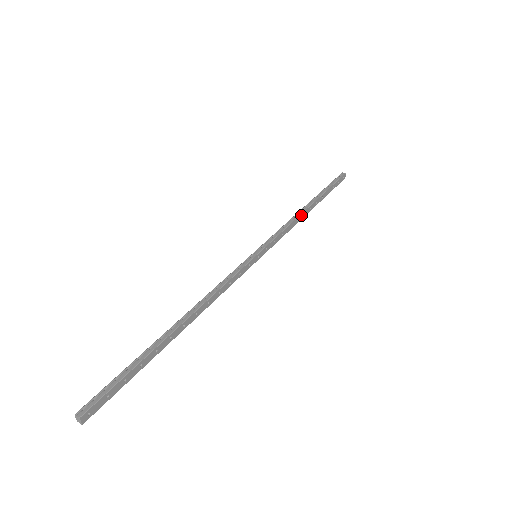
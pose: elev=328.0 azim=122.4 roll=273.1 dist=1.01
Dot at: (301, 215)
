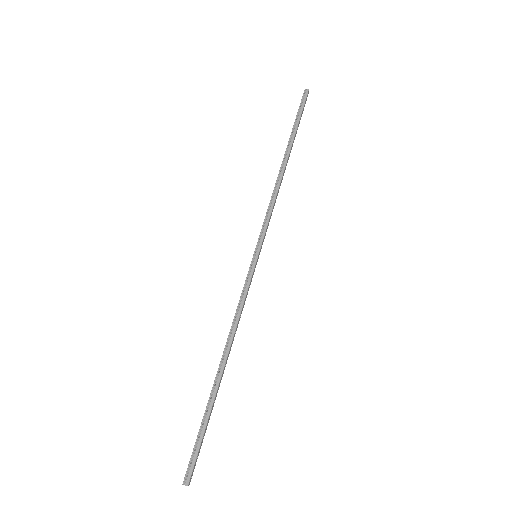
Dot at: (281, 180)
